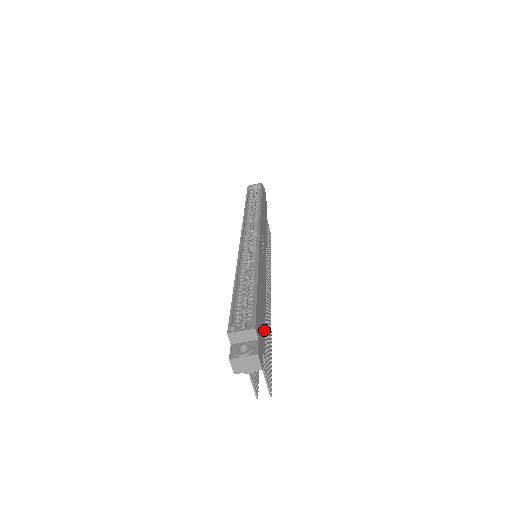
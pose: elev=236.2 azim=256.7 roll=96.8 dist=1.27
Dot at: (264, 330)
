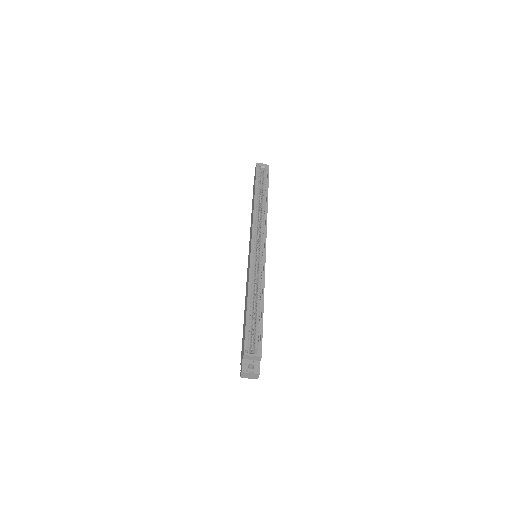
Dot at: occluded
